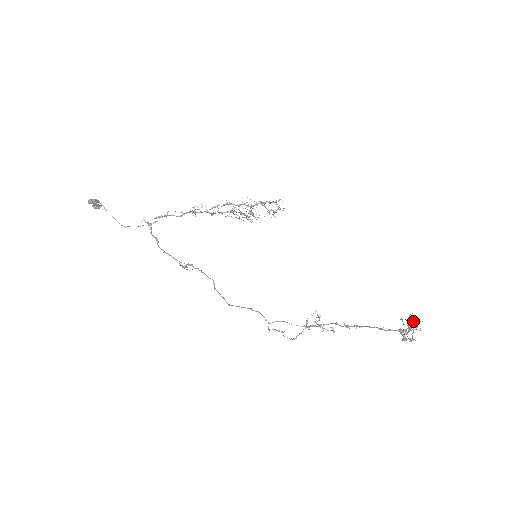
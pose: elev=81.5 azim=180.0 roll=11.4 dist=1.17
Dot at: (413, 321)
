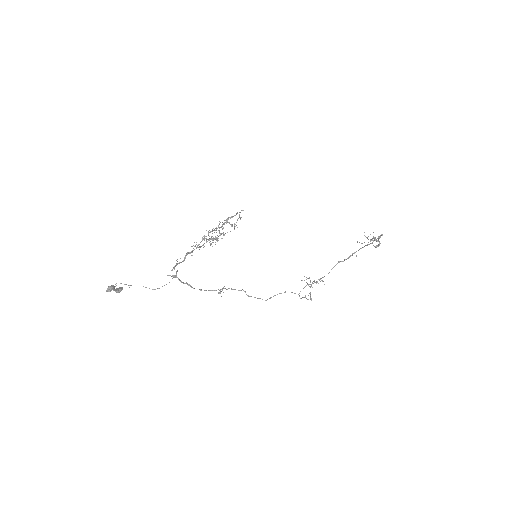
Dot at: (368, 236)
